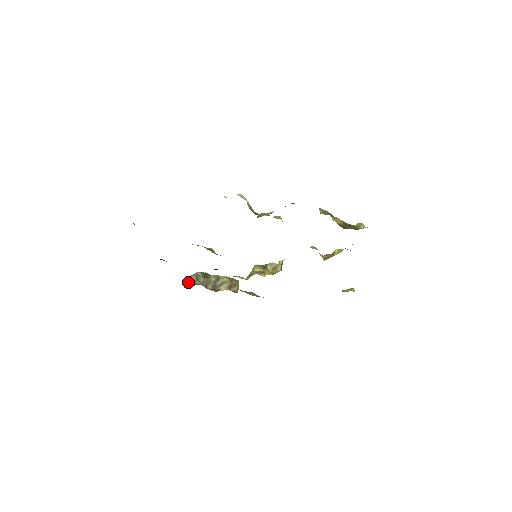
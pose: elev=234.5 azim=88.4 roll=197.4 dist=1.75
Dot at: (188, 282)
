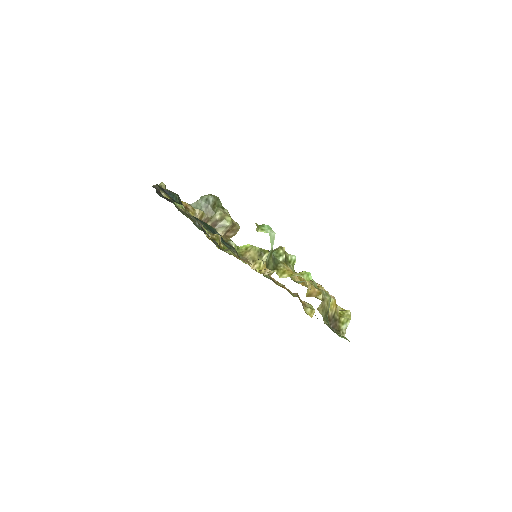
Dot at: (195, 202)
